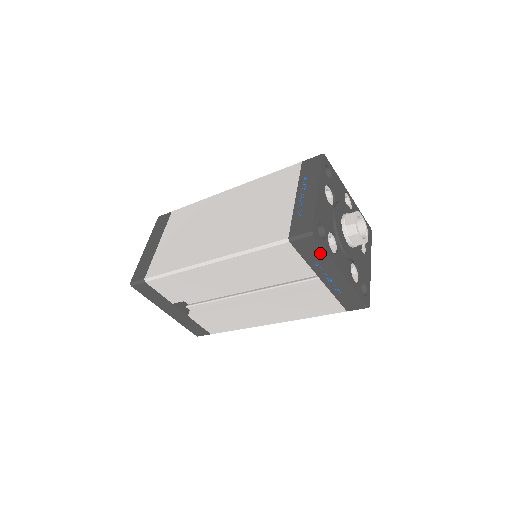
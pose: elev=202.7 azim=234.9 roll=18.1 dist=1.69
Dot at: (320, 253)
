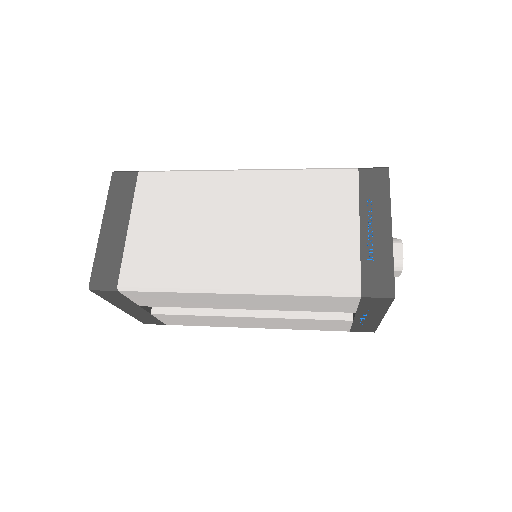
Dot at: (382, 306)
